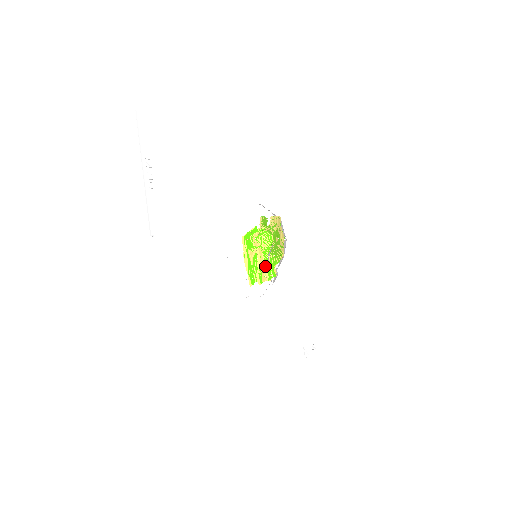
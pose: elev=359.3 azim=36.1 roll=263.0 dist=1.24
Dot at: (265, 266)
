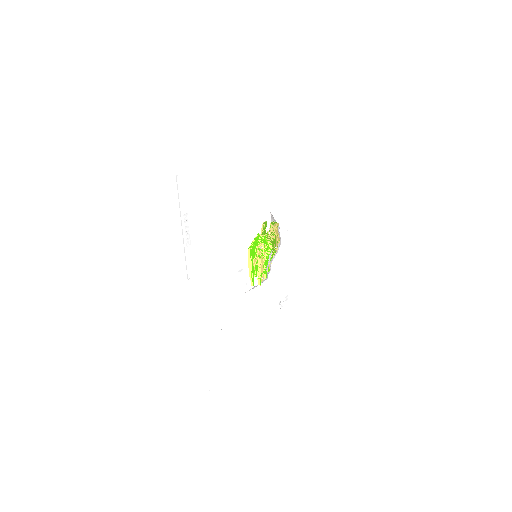
Dot at: (264, 270)
